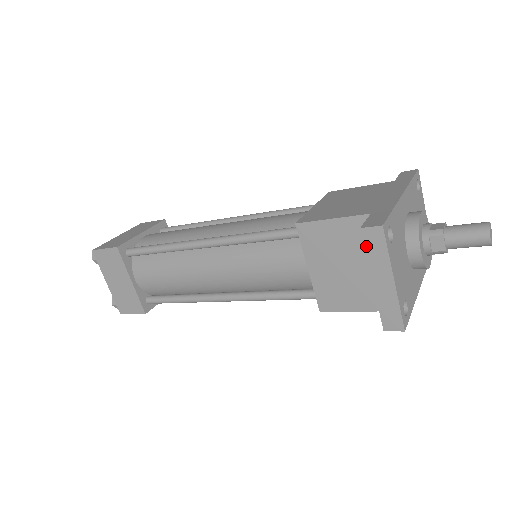
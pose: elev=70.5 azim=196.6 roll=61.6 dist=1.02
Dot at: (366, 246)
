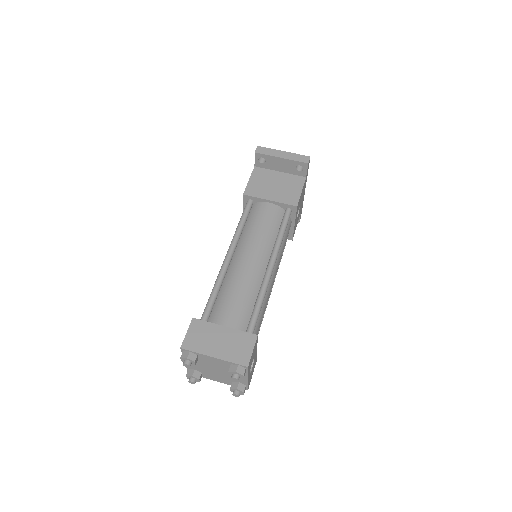
Dot at: (264, 154)
